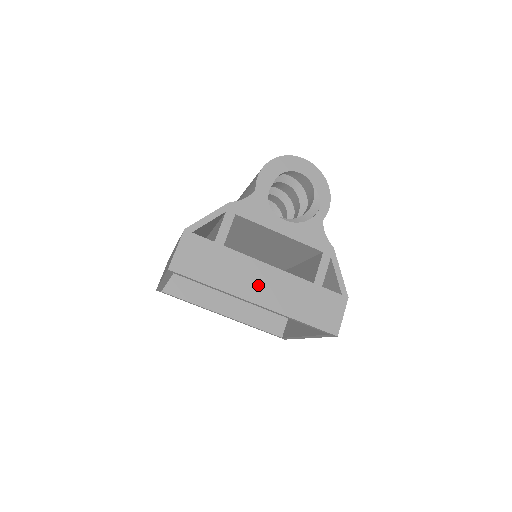
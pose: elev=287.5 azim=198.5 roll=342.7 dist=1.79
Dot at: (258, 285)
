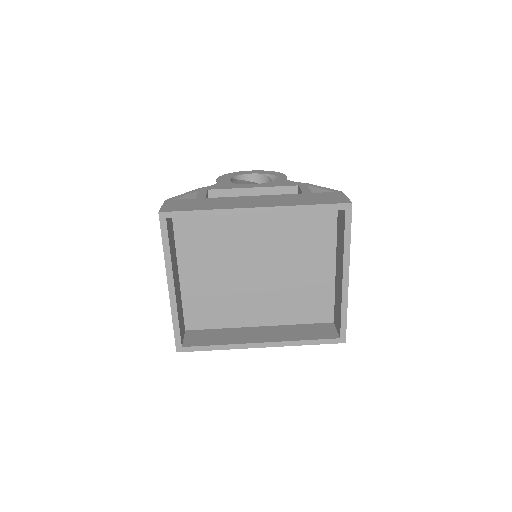
Dot at: (250, 202)
